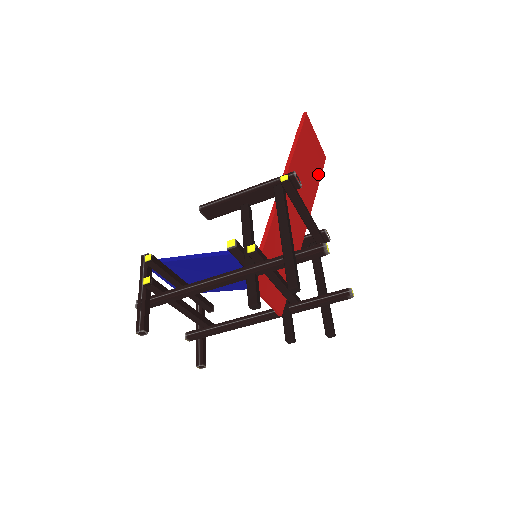
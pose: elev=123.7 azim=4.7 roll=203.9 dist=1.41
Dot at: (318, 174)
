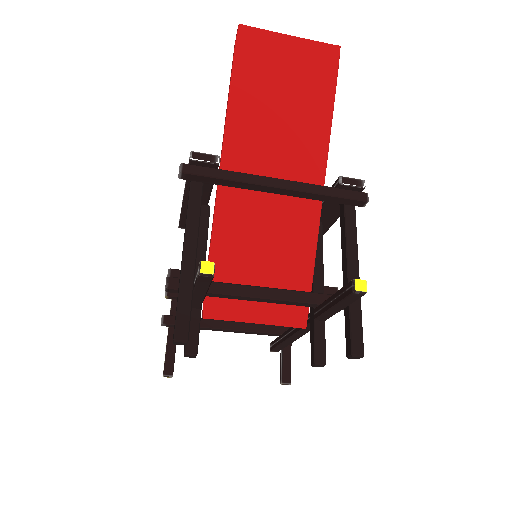
Dot at: (324, 87)
